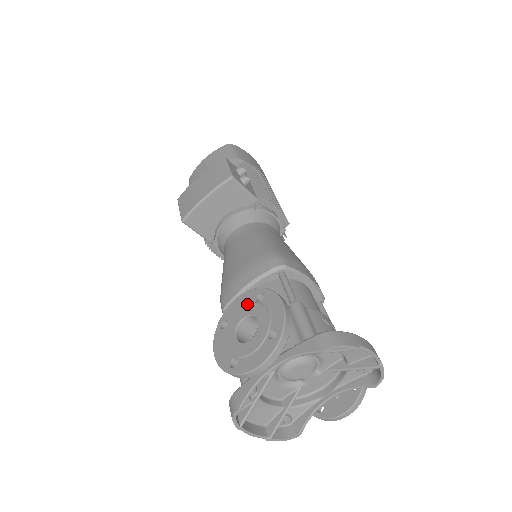
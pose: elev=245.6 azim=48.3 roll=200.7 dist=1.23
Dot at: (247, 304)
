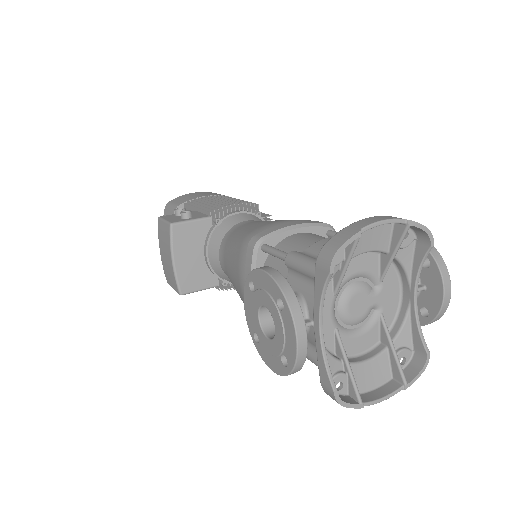
Dot at: (250, 303)
